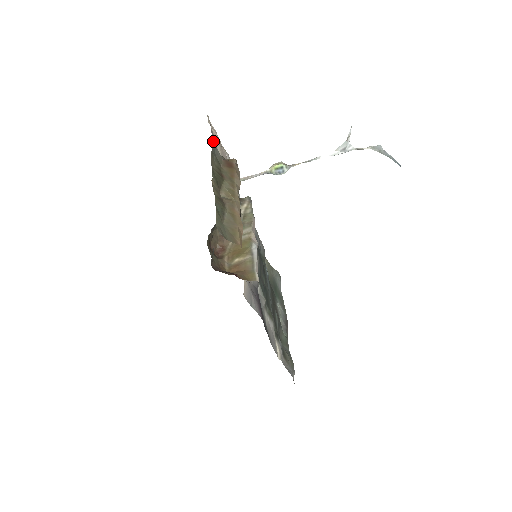
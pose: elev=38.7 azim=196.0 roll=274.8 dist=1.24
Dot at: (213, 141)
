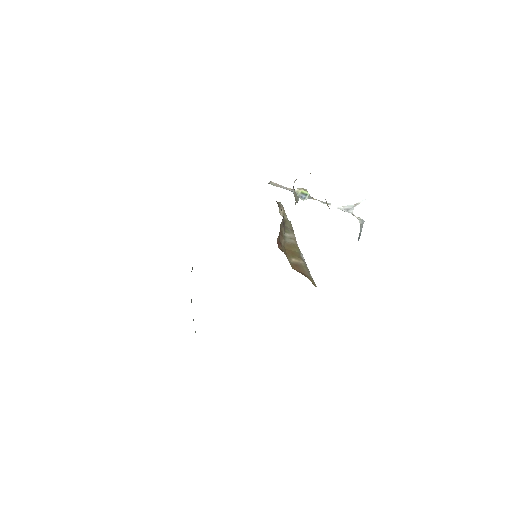
Dot at: occluded
